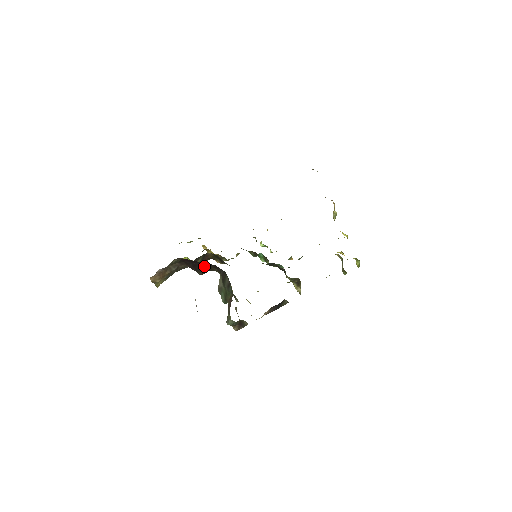
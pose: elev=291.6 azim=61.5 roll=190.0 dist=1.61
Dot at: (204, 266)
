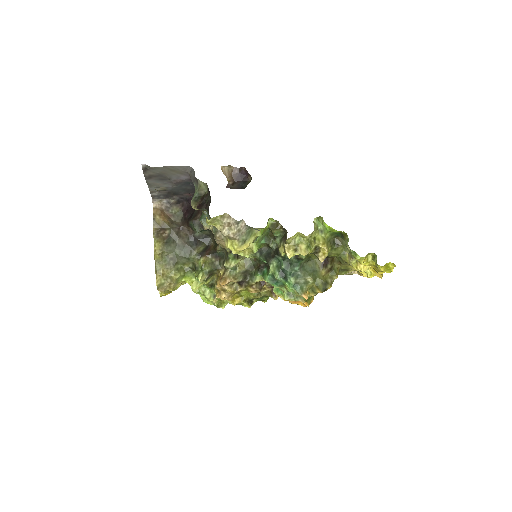
Dot at: (198, 212)
